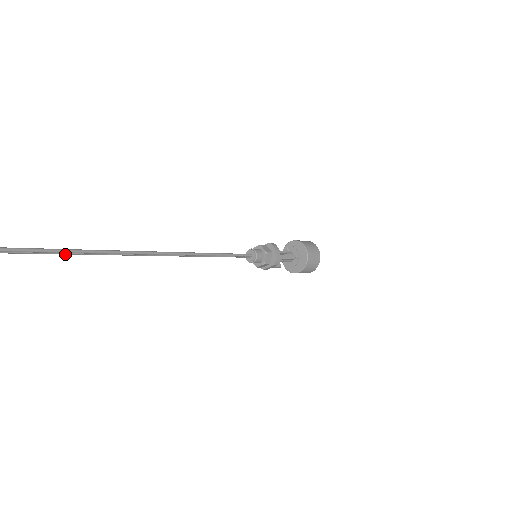
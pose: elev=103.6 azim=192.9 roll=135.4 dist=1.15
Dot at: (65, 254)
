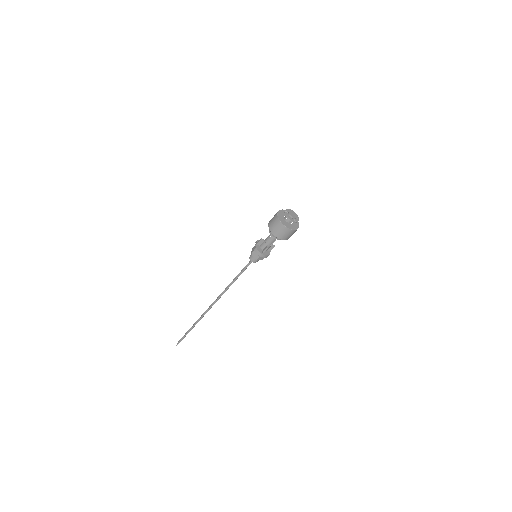
Dot at: (200, 319)
